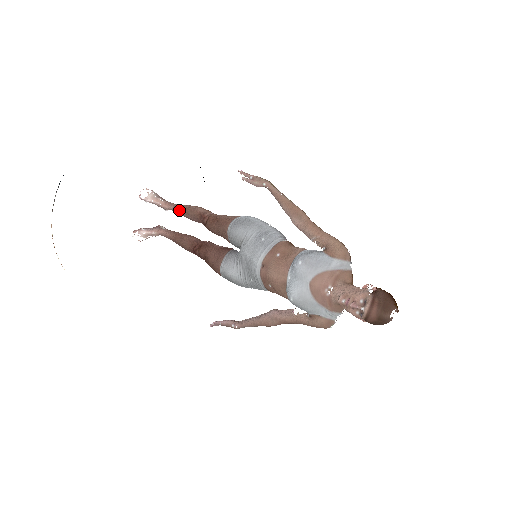
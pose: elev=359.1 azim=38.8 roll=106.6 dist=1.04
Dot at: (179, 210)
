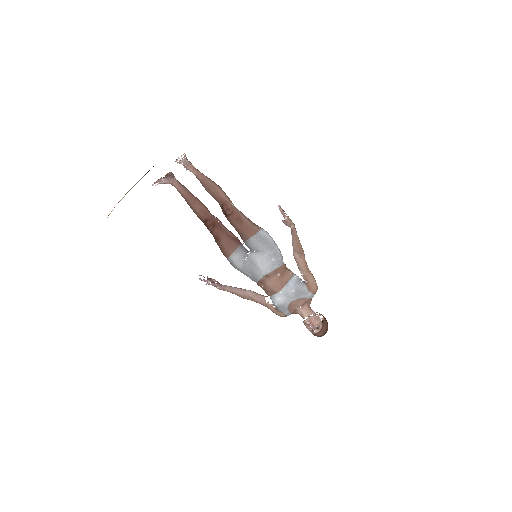
Dot at: (201, 180)
